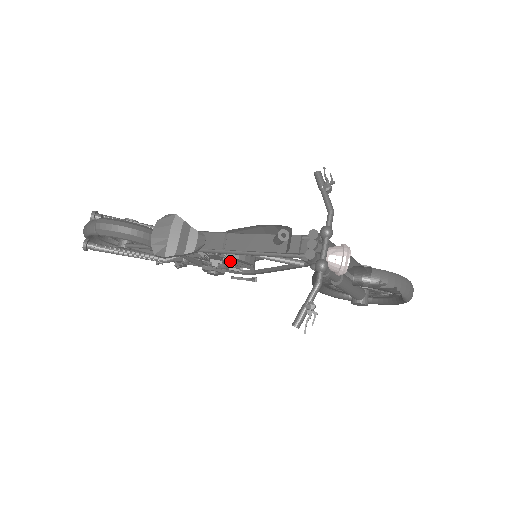
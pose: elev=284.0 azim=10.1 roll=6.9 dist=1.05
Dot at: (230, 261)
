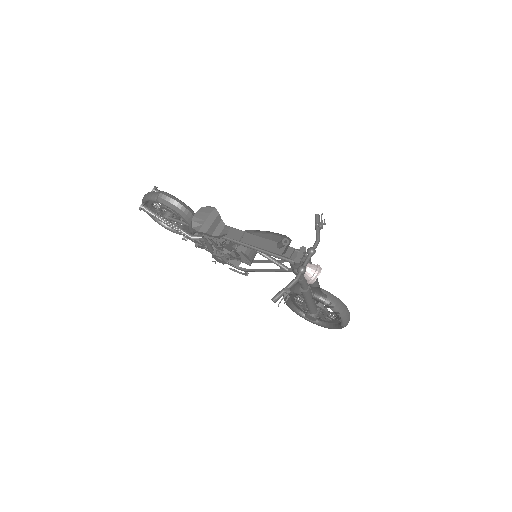
Dot at: (238, 252)
